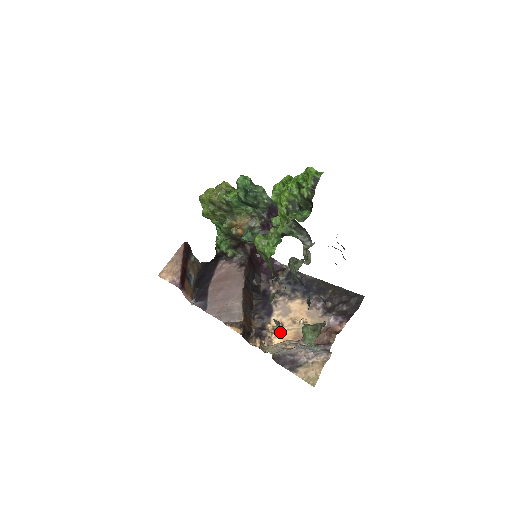
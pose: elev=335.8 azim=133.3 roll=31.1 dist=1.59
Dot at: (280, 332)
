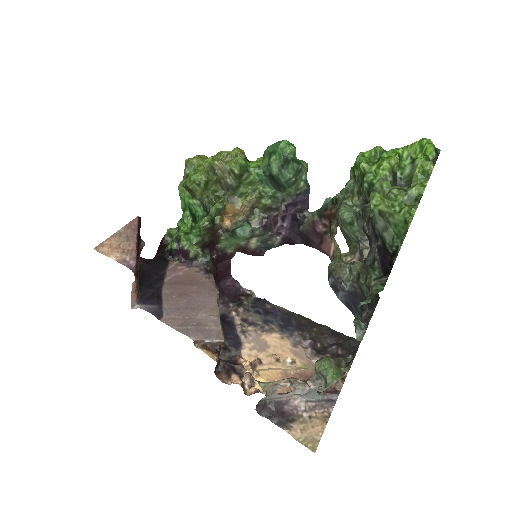
Dot at: (260, 370)
